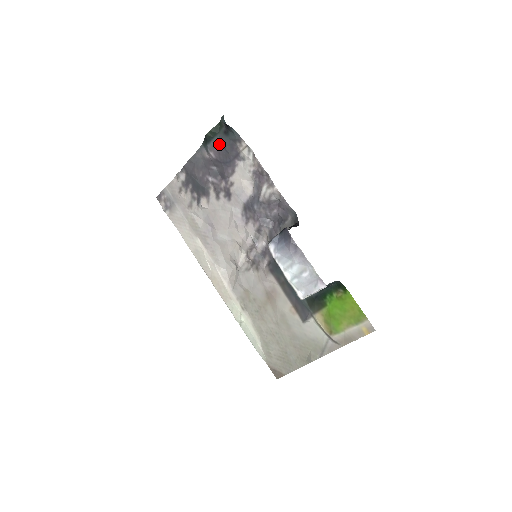
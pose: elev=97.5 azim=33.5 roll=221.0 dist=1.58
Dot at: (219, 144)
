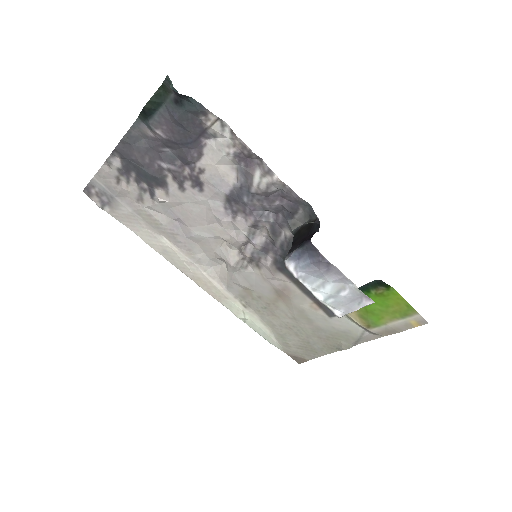
Dot at: (169, 119)
